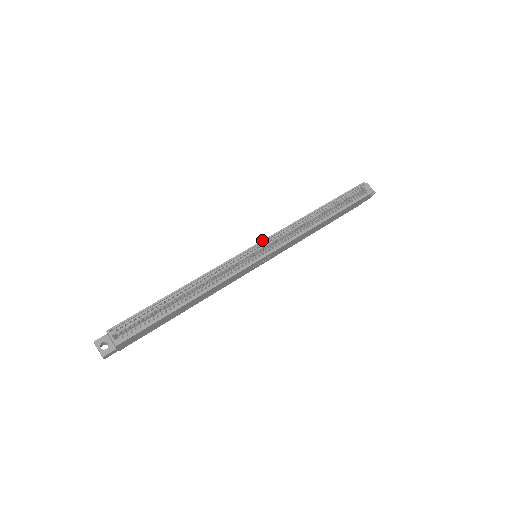
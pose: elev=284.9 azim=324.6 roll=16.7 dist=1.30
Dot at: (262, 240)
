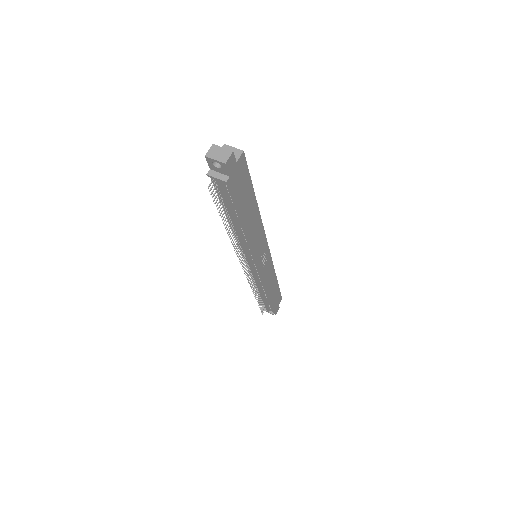
Dot at: occluded
